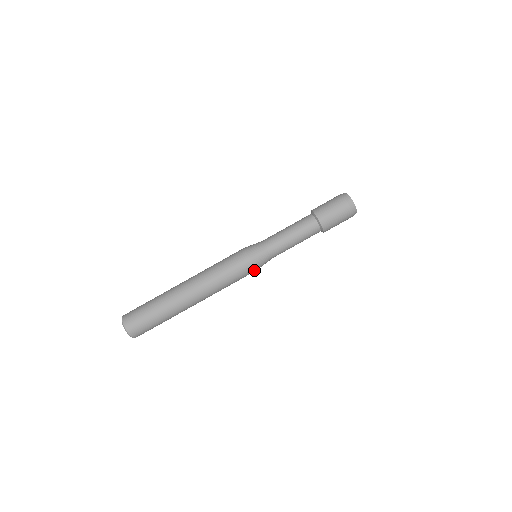
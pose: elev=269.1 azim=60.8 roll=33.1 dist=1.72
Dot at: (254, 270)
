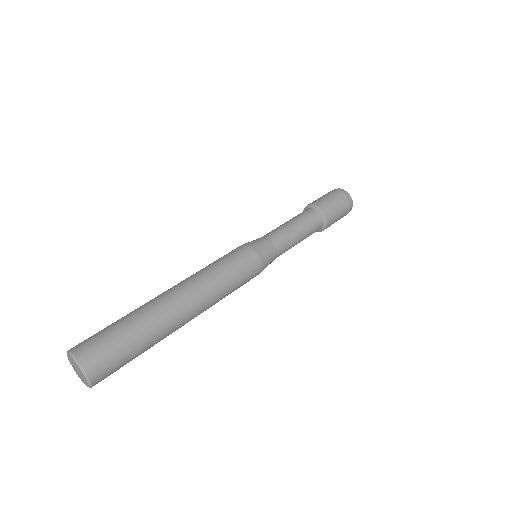
Dot at: (253, 253)
